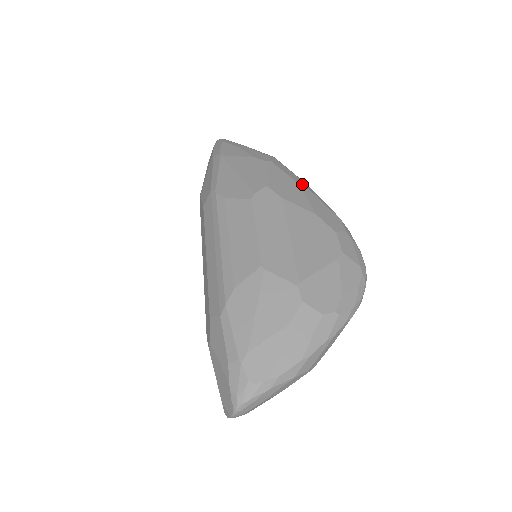
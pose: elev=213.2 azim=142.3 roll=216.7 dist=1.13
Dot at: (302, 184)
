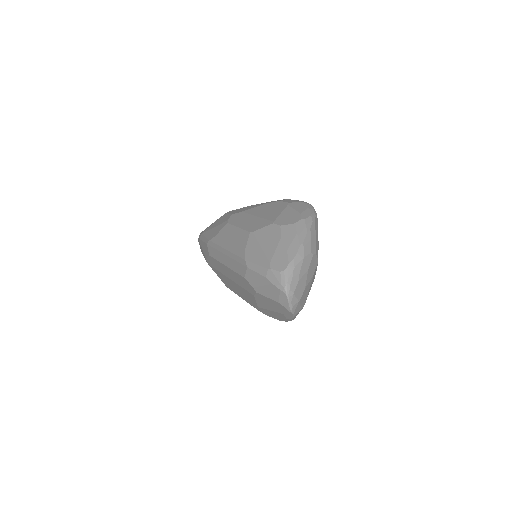
Dot at: occluded
